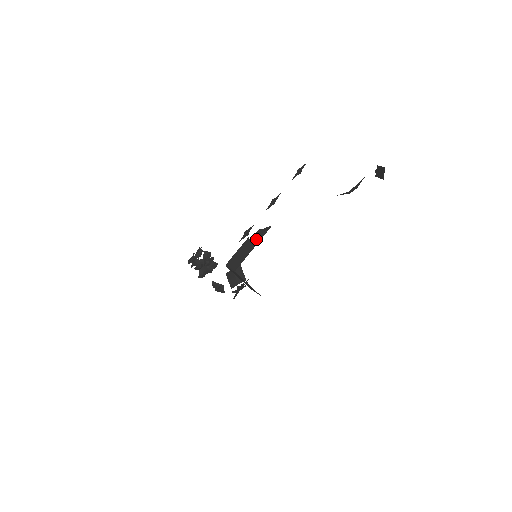
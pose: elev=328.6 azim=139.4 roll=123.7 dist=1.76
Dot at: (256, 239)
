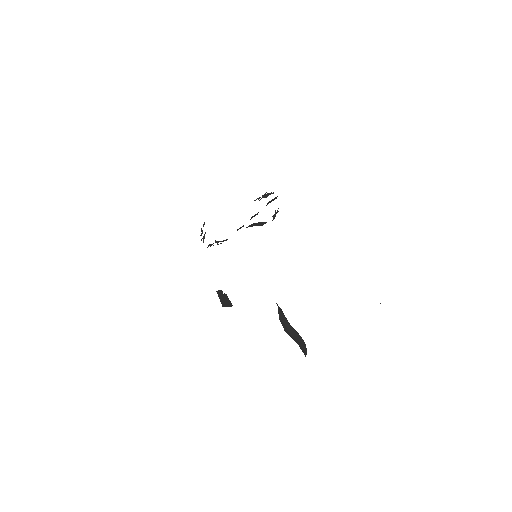
Dot at: (227, 301)
